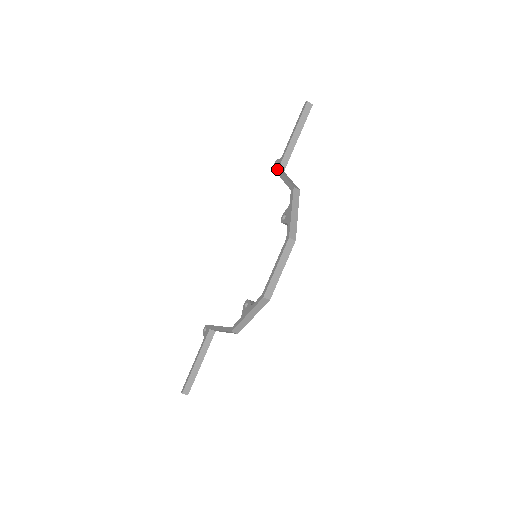
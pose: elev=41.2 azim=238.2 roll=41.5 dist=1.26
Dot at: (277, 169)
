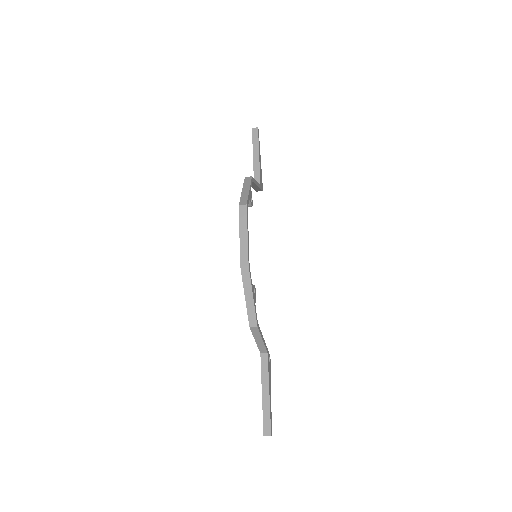
Dot at: occluded
